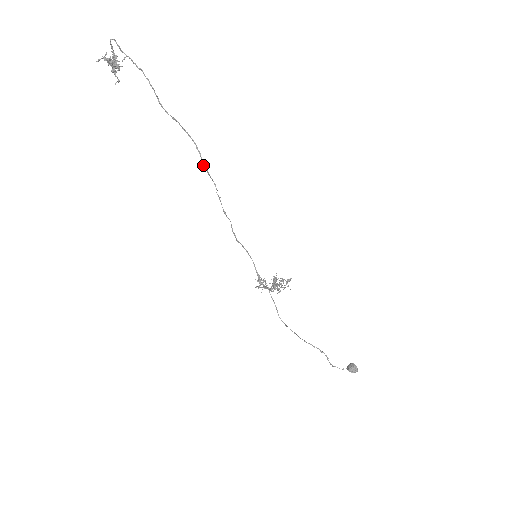
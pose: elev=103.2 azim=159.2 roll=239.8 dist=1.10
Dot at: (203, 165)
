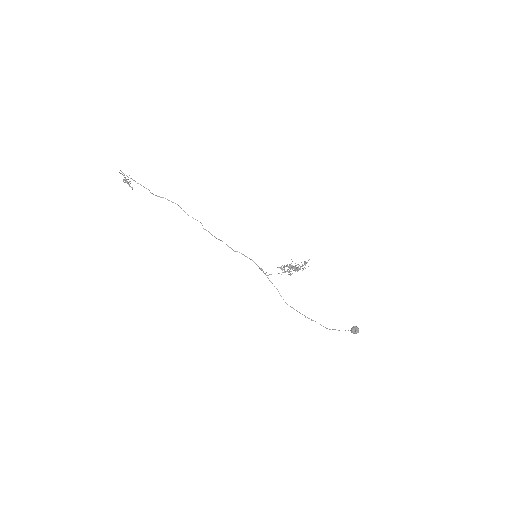
Dot at: (188, 215)
